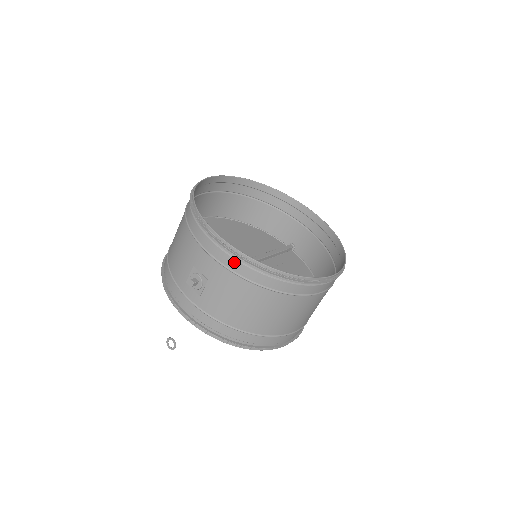
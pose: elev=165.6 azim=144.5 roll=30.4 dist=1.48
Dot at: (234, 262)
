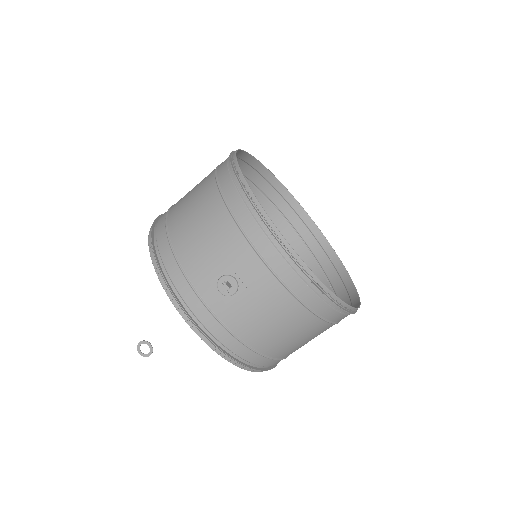
Dot at: (294, 277)
